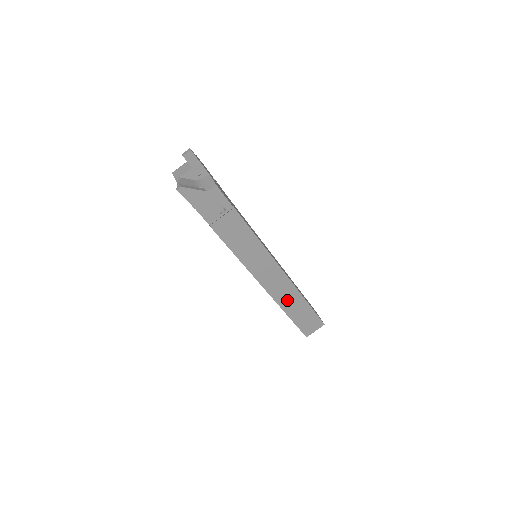
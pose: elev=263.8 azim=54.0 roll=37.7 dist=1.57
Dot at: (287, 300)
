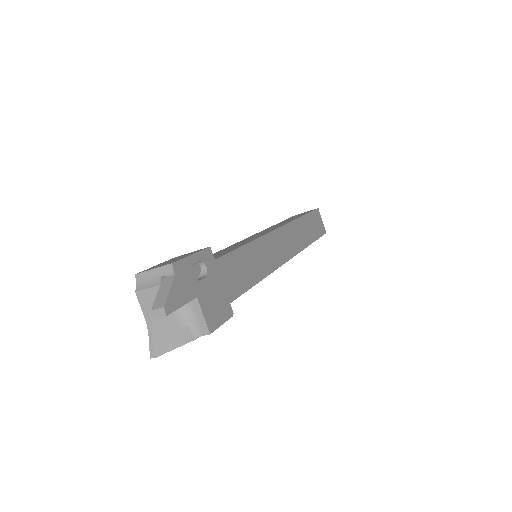
Dot at: occluded
